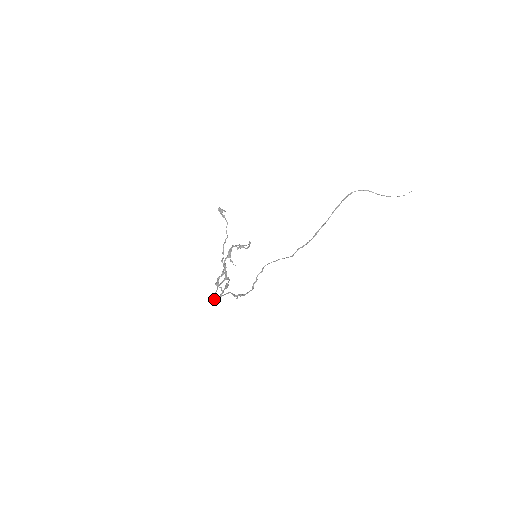
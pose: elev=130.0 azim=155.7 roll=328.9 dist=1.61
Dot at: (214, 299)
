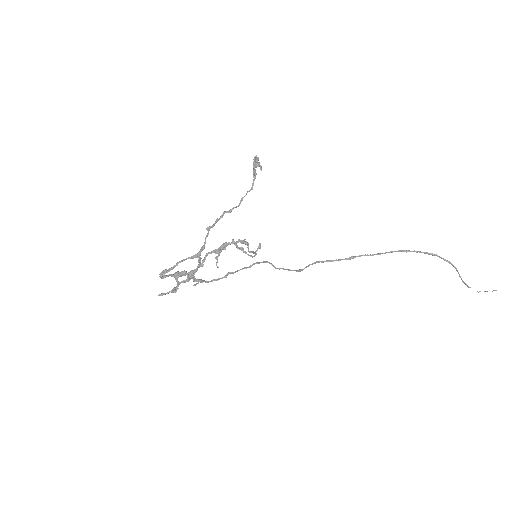
Dot at: (163, 277)
